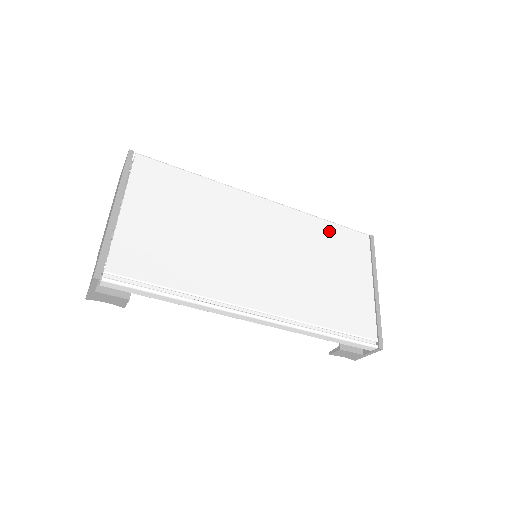
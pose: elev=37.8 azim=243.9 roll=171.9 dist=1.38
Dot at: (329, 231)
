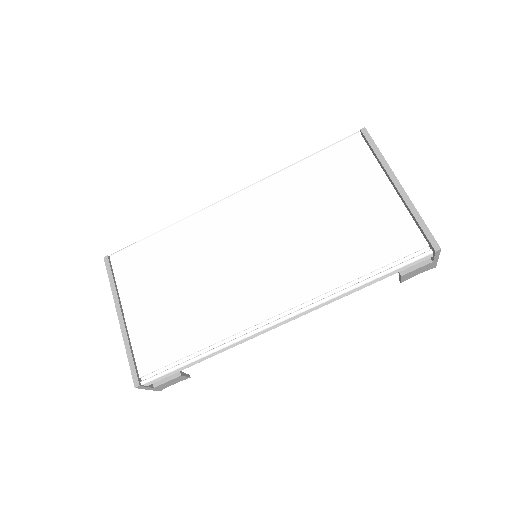
Dot at: (311, 169)
